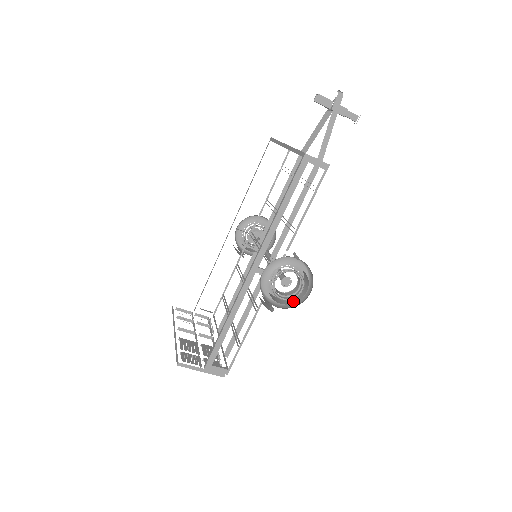
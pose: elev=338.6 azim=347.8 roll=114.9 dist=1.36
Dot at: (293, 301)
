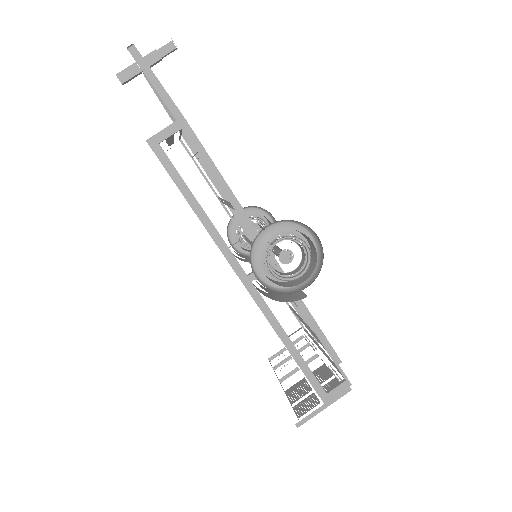
Dot at: (314, 264)
